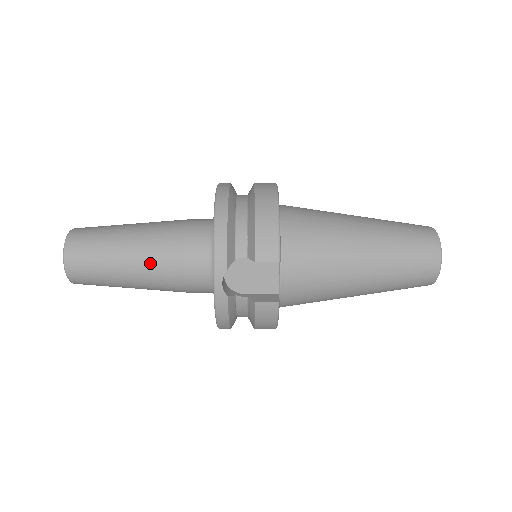
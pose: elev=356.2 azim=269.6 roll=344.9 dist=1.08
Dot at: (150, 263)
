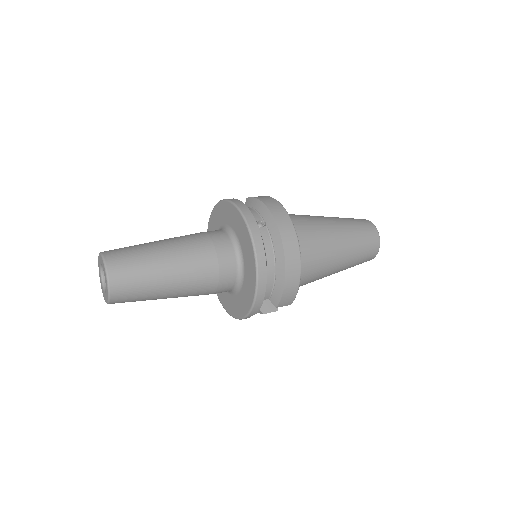
Dot at: (187, 295)
